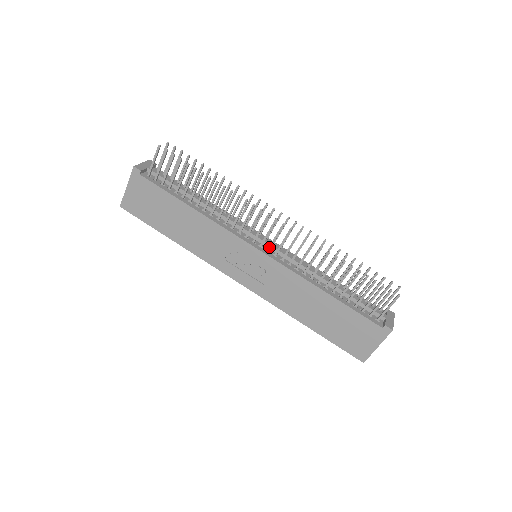
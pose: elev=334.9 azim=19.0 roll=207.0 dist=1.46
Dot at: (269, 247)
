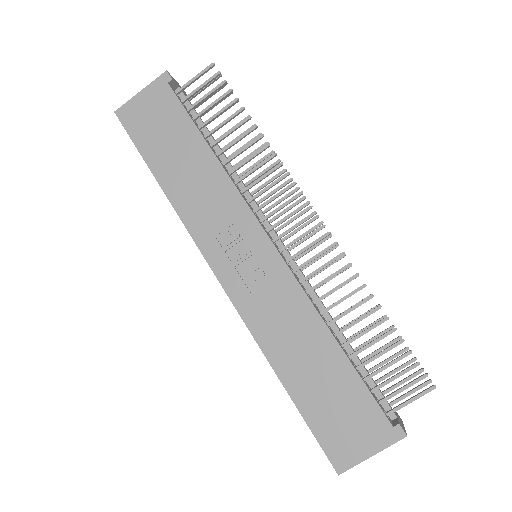
Dot at: (285, 246)
